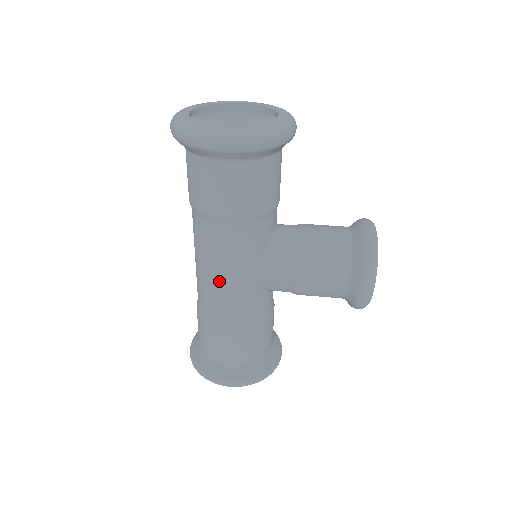
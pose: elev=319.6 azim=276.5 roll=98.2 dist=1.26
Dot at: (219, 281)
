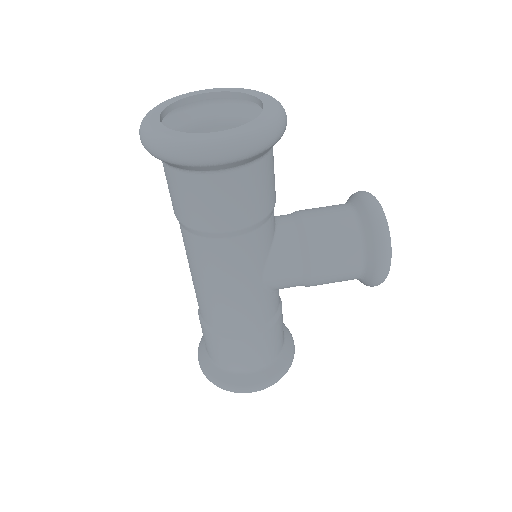
Dot at: (228, 296)
